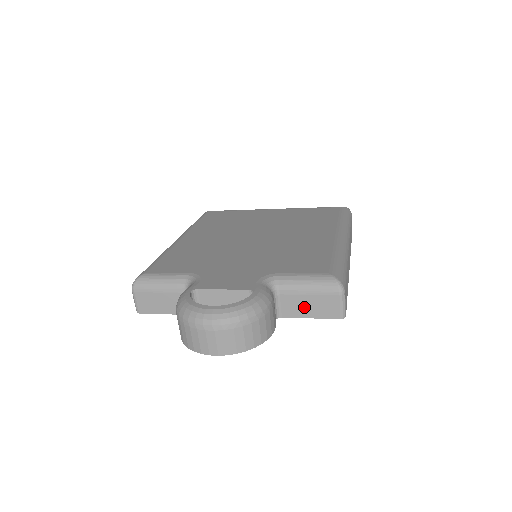
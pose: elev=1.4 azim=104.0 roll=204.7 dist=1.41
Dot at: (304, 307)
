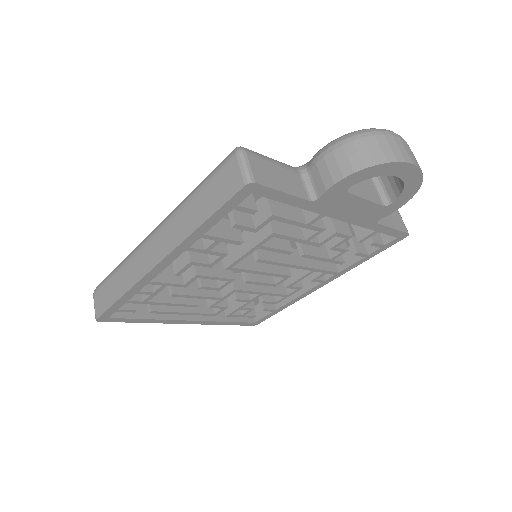
Dot at: (386, 217)
